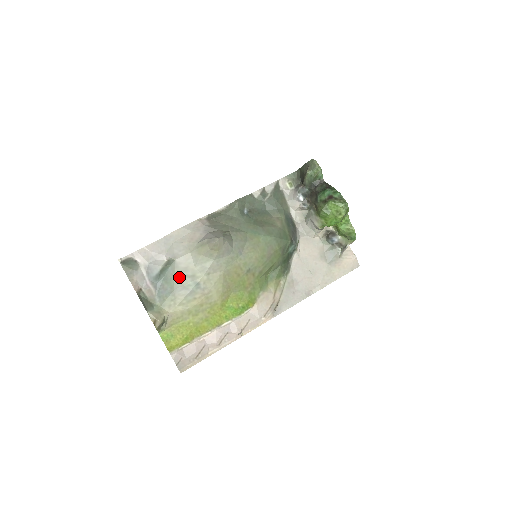
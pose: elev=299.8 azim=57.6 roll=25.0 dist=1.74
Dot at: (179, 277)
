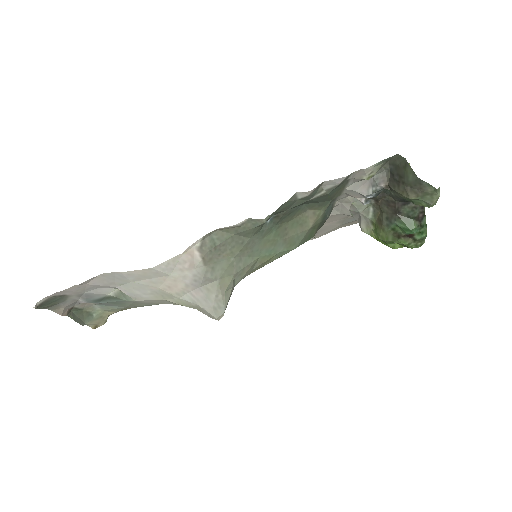
Dot at: (137, 305)
